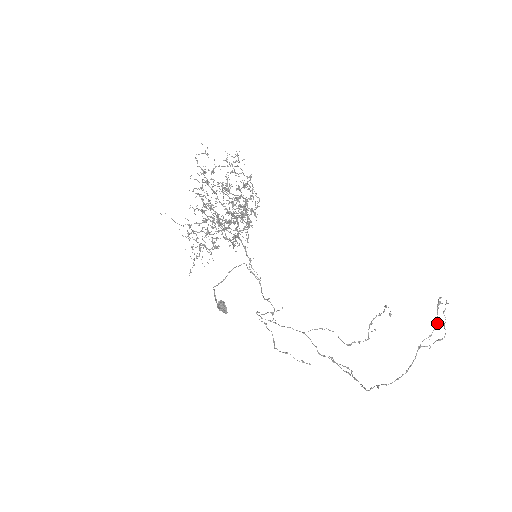
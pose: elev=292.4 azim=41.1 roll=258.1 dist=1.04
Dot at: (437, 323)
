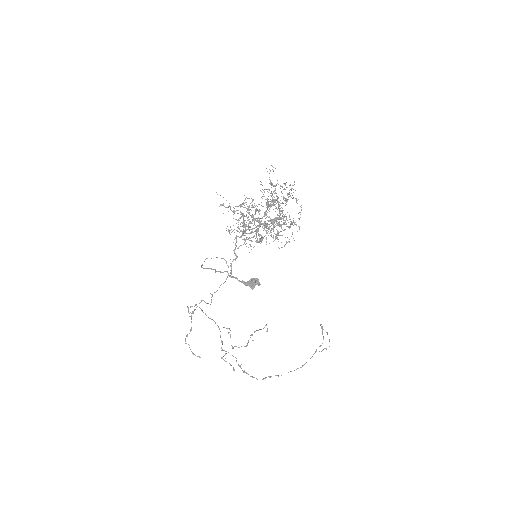
Dot at: occluded
